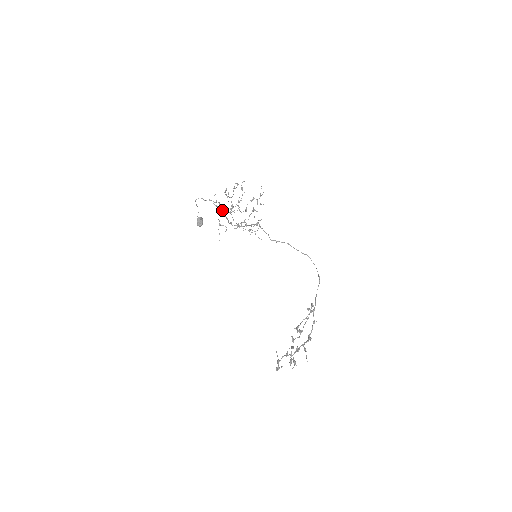
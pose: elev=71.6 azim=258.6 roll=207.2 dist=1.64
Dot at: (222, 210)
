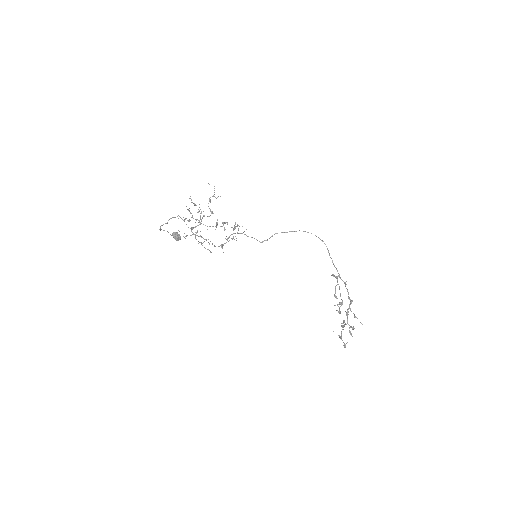
Dot at: (192, 228)
